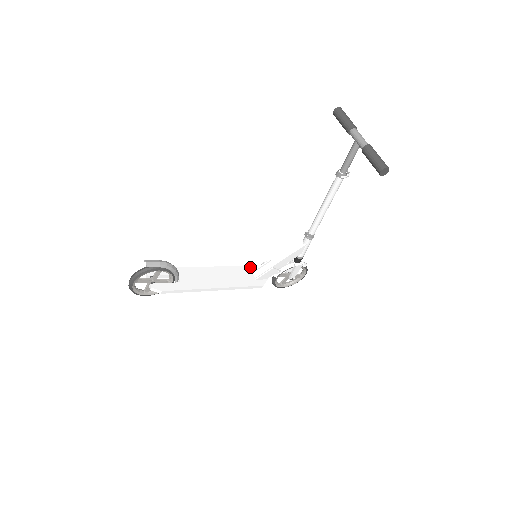
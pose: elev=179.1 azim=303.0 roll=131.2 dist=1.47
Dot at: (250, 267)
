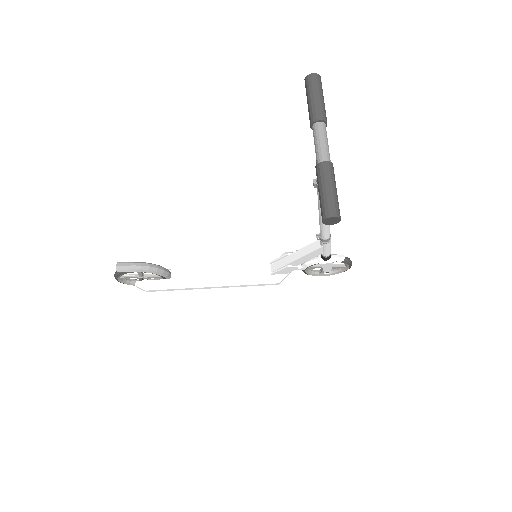
Dot at: (270, 256)
